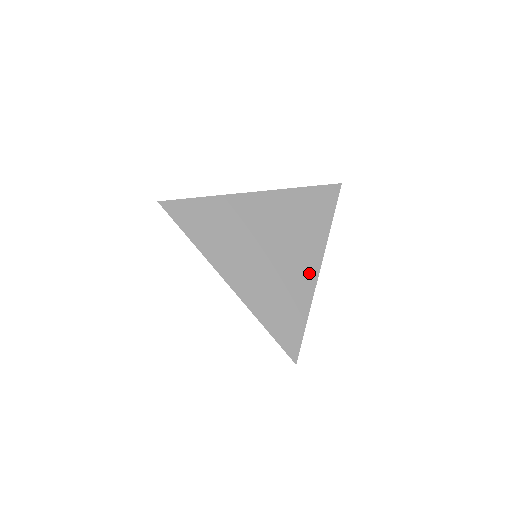
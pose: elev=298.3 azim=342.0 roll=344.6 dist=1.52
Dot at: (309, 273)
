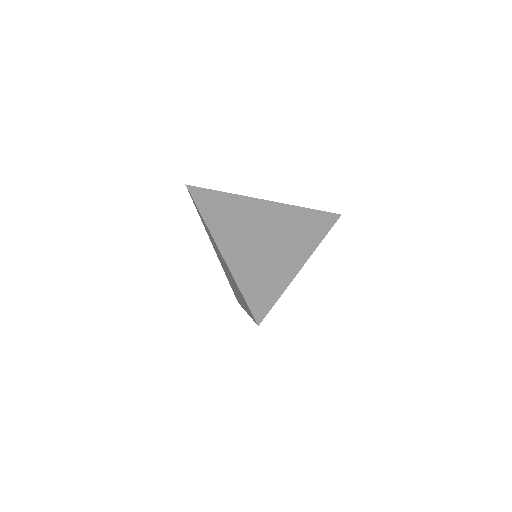
Dot at: (293, 264)
